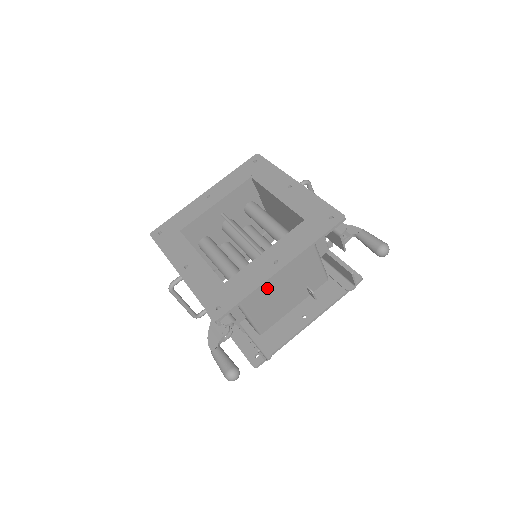
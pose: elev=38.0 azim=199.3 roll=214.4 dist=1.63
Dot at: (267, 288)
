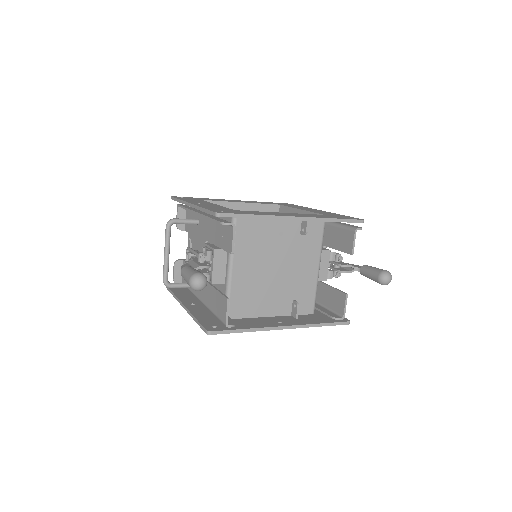
Dot at: (263, 259)
